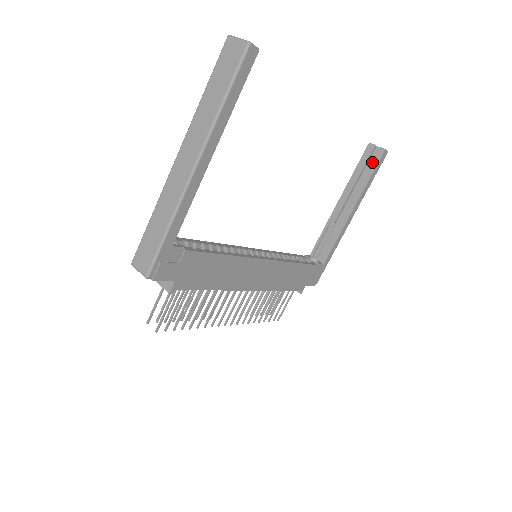
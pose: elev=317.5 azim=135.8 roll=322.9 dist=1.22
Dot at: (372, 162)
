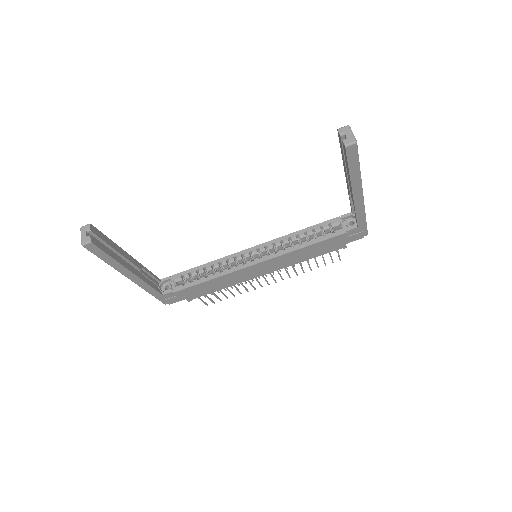
Dot at: (344, 154)
